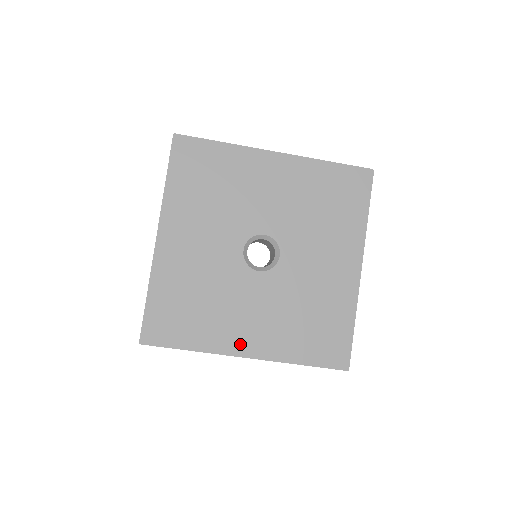
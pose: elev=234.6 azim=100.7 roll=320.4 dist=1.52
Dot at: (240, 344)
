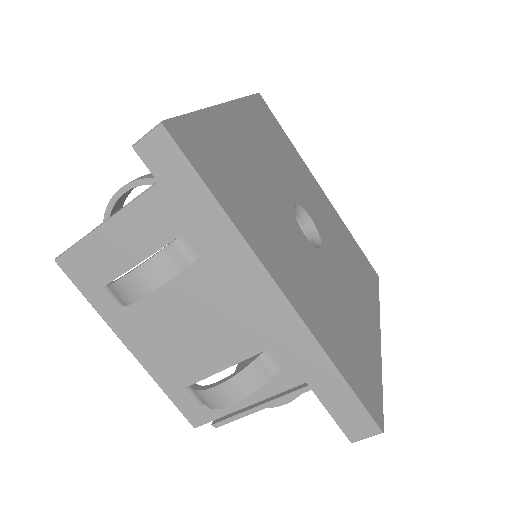
Dot at: (278, 269)
